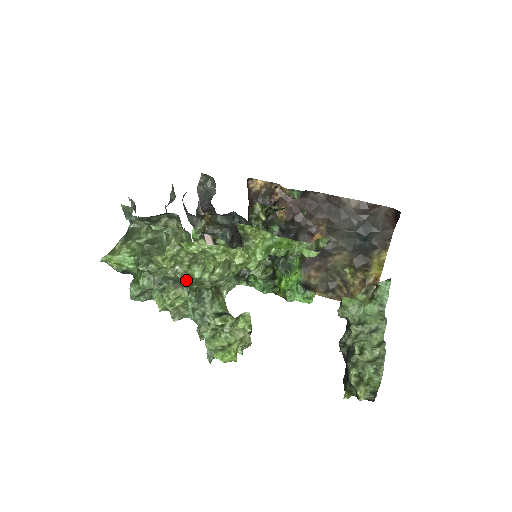
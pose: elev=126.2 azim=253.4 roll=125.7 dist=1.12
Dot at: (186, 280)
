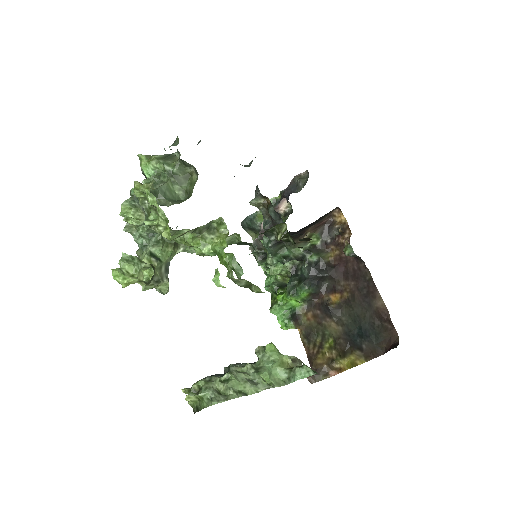
Dot at: (147, 214)
